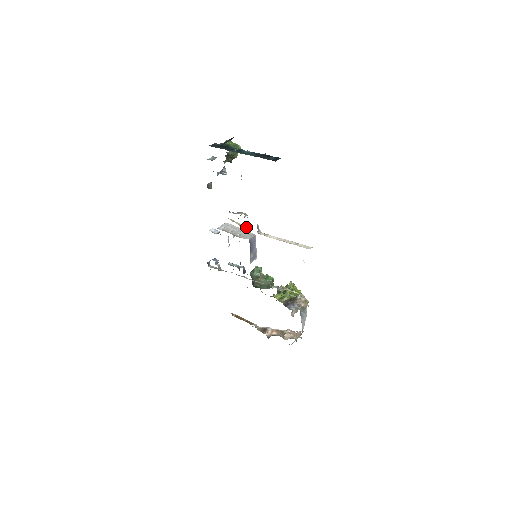
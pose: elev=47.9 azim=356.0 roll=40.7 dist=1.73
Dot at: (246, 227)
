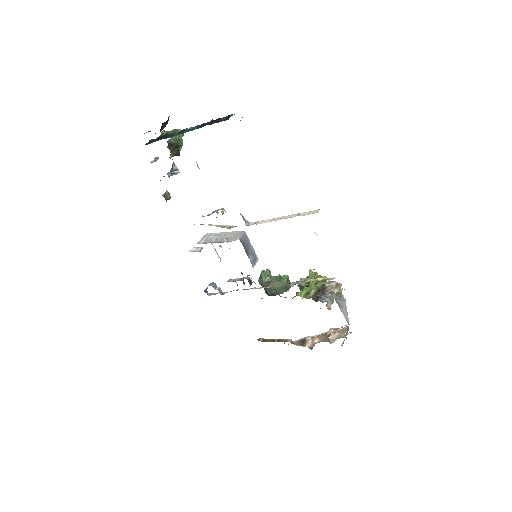
Dot at: (229, 225)
